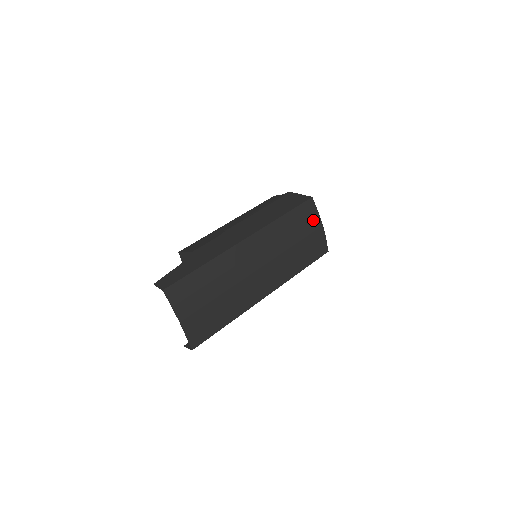
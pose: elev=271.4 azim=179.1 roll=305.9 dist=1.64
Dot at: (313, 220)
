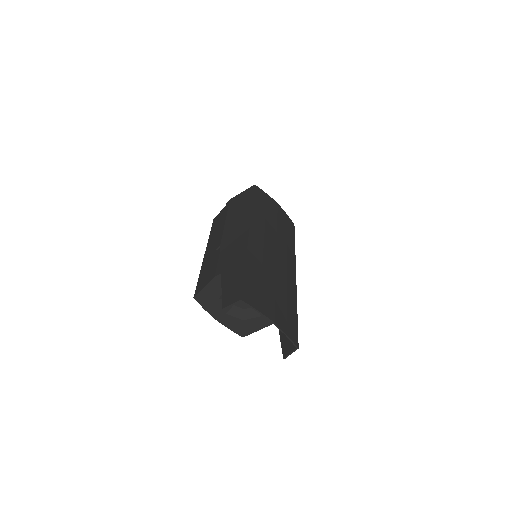
Dot at: (270, 201)
